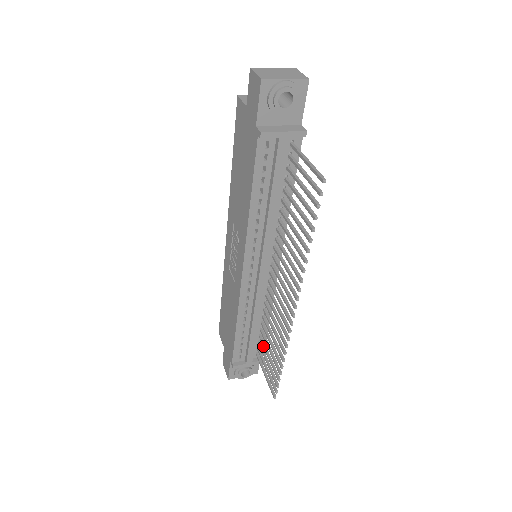
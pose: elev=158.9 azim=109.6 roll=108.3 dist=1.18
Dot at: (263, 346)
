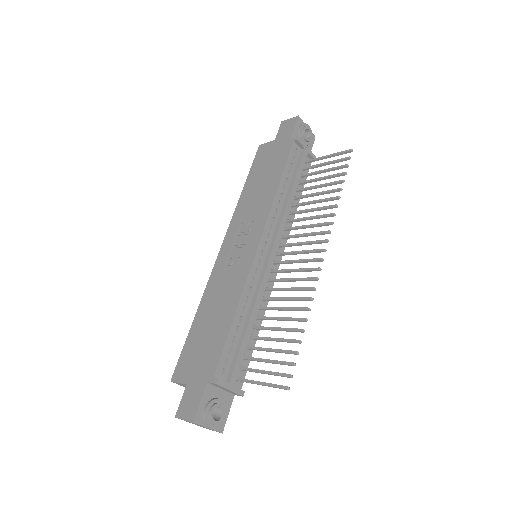
Dot at: (258, 348)
